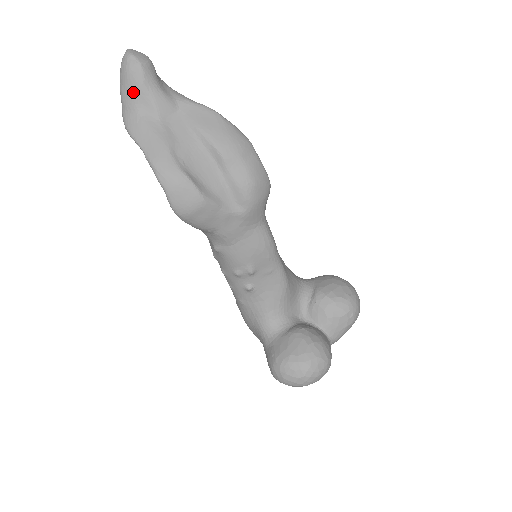
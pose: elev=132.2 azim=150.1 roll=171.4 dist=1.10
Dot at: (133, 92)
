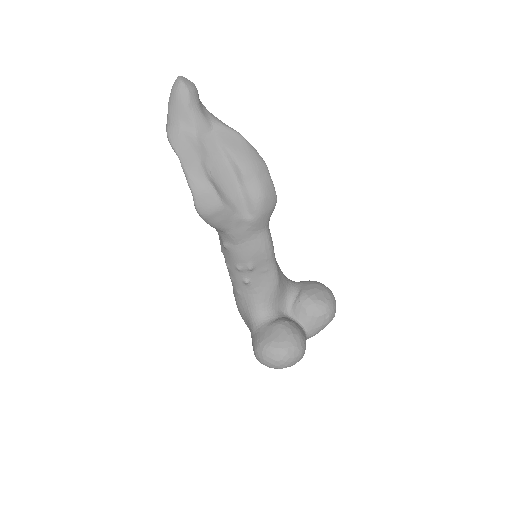
Dot at: (179, 111)
